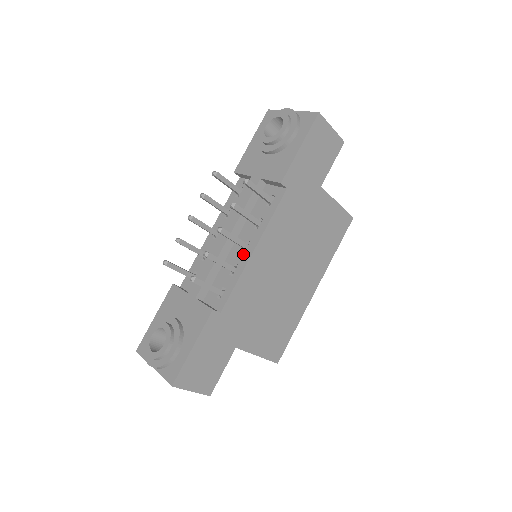
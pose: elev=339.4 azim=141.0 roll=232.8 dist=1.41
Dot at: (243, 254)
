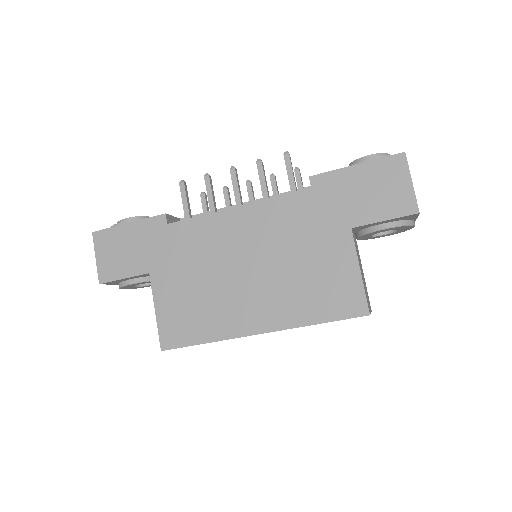
Dot at: occluded
